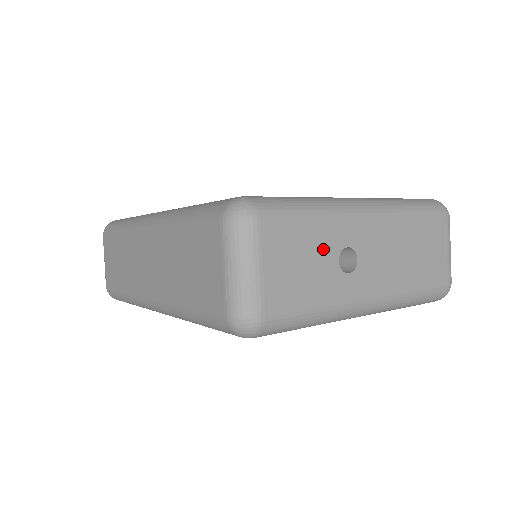
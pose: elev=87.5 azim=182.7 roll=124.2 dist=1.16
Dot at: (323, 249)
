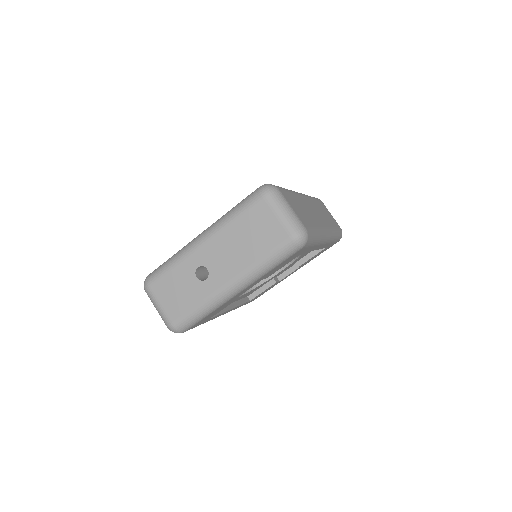
Dot at: (185, 278)
